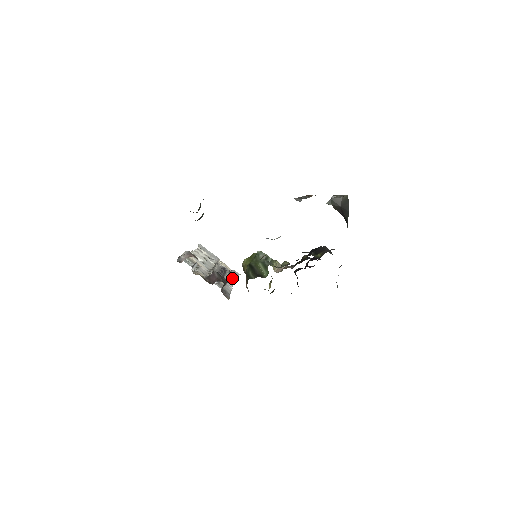
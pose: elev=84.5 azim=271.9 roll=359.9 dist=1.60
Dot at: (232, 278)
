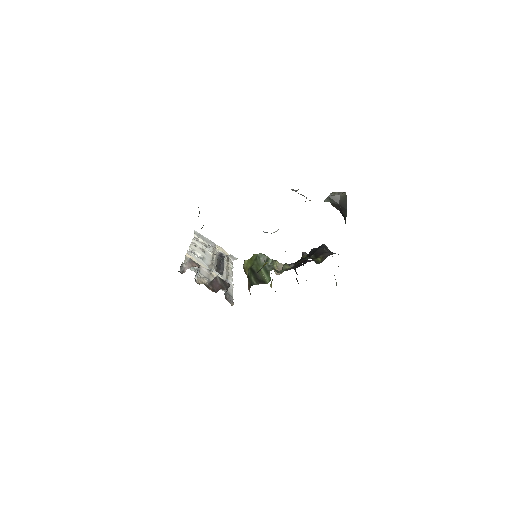
Dot at: (230, 267)
